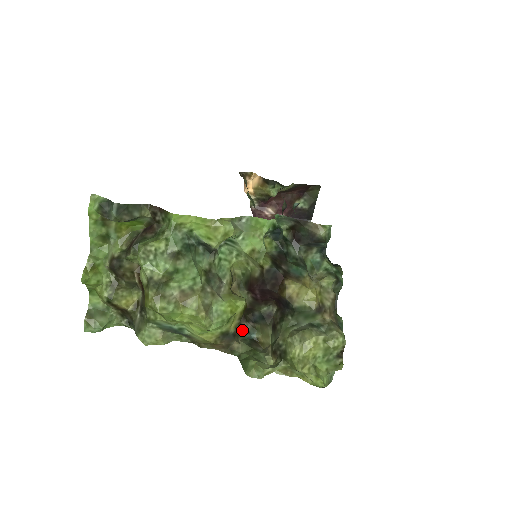
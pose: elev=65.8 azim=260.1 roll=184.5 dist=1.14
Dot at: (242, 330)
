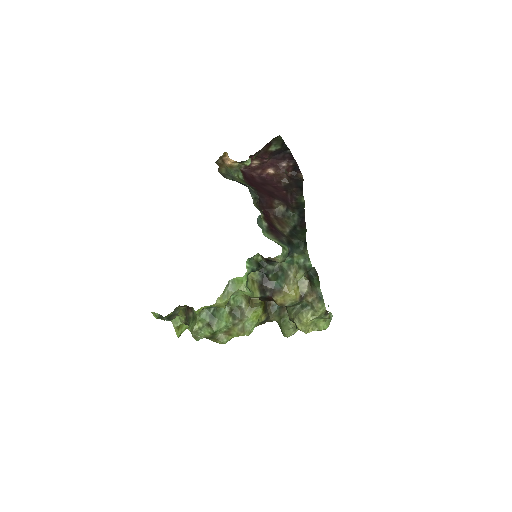
Dot at: (272, 306)
